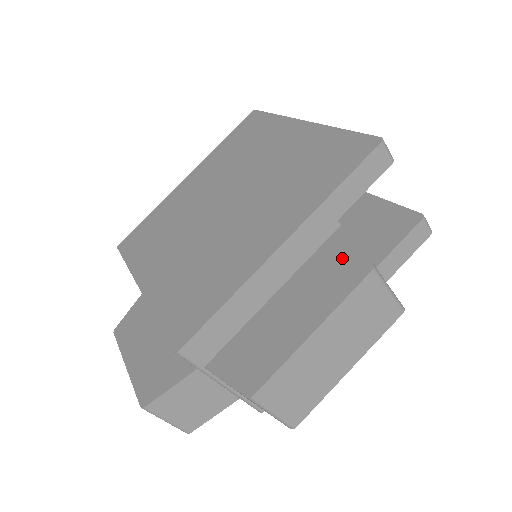
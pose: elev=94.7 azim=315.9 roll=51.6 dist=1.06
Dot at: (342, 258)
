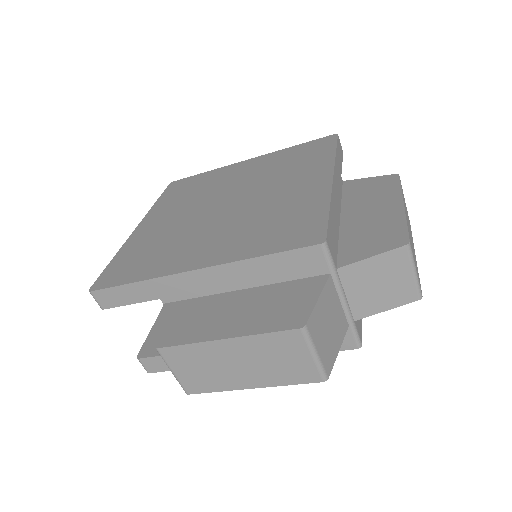
Dot at: (369, 184)
